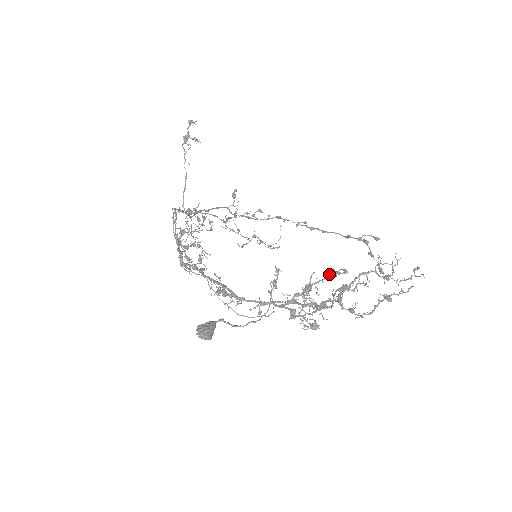
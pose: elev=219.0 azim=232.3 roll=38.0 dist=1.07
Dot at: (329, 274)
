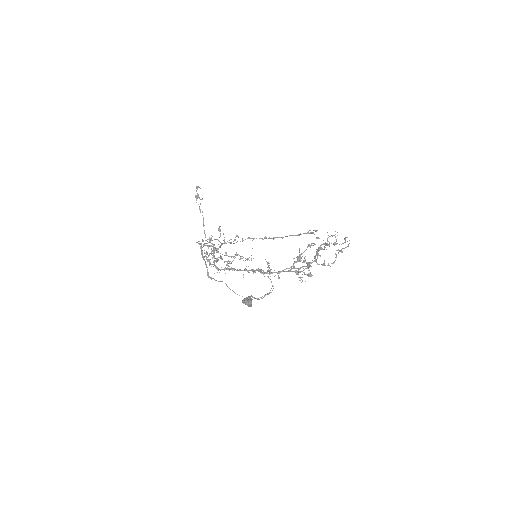
Dot at: (307, 247)
